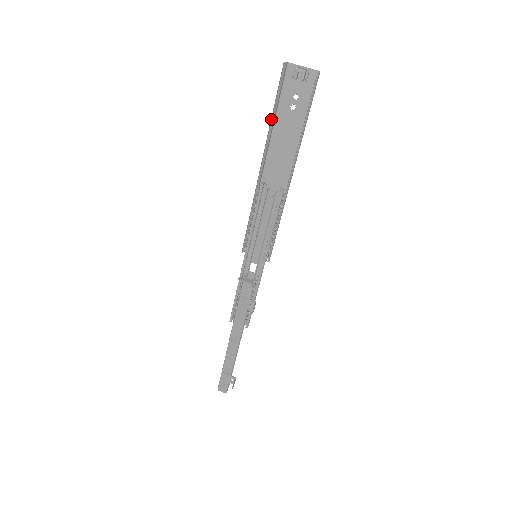
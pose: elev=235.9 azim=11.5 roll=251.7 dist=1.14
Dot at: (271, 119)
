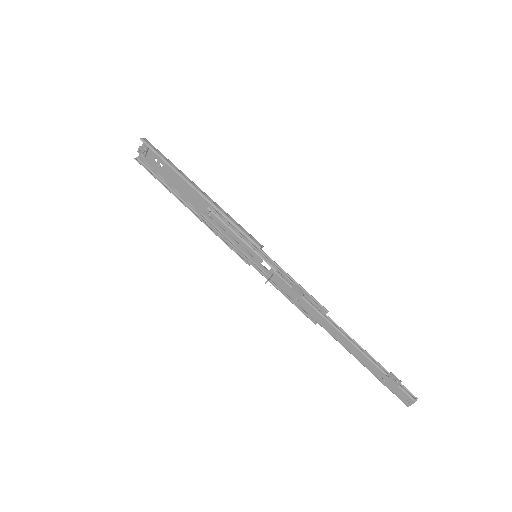
Dot at: occluded
